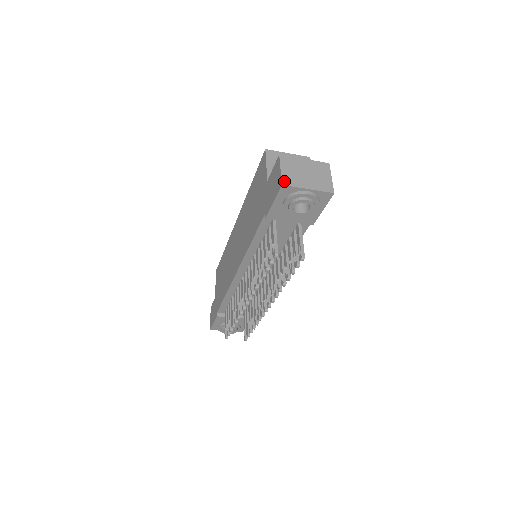
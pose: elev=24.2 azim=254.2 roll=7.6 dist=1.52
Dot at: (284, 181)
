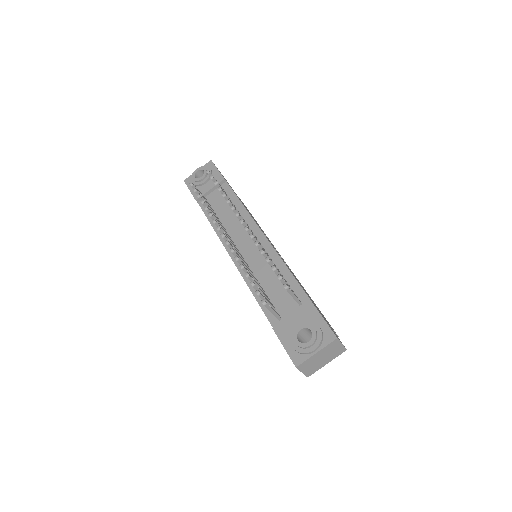
Dot at: occluded
